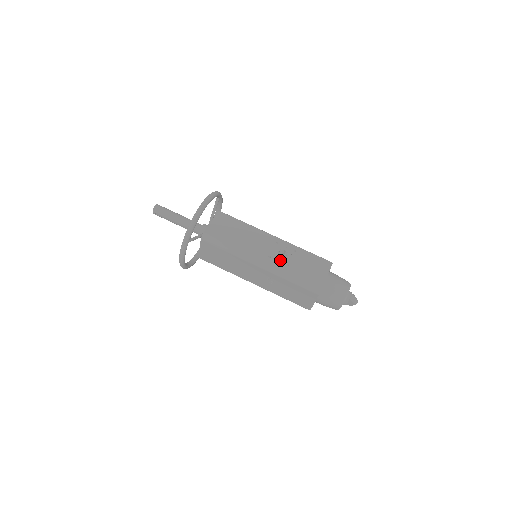
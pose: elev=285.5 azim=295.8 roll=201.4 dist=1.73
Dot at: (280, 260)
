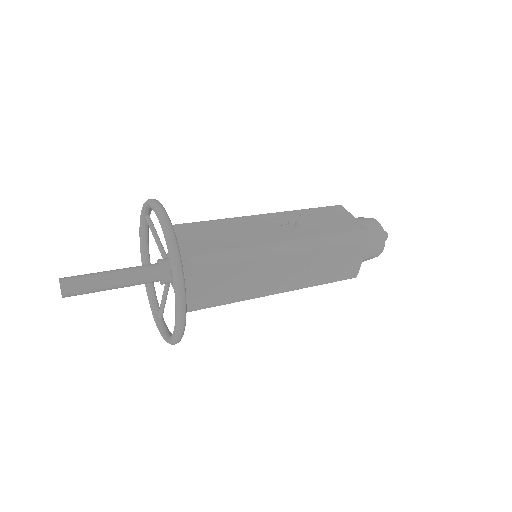
Dot at: (301, 231)
